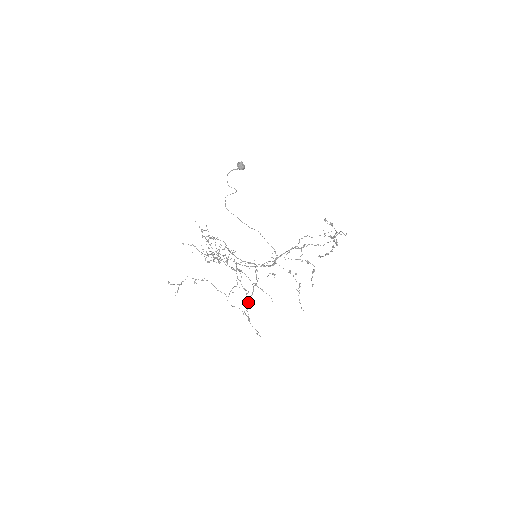
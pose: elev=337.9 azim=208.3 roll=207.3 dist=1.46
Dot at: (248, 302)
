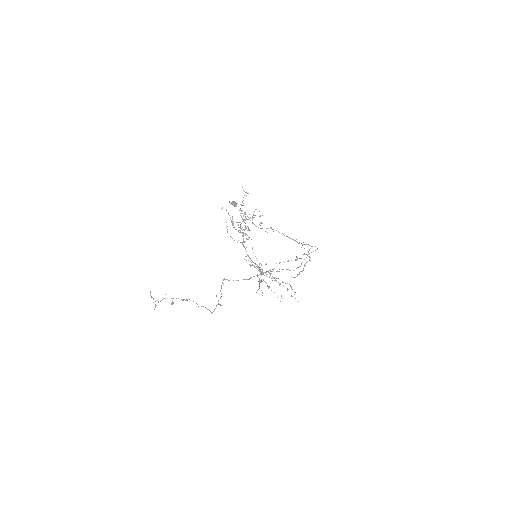
Dot at: (260, 282)
